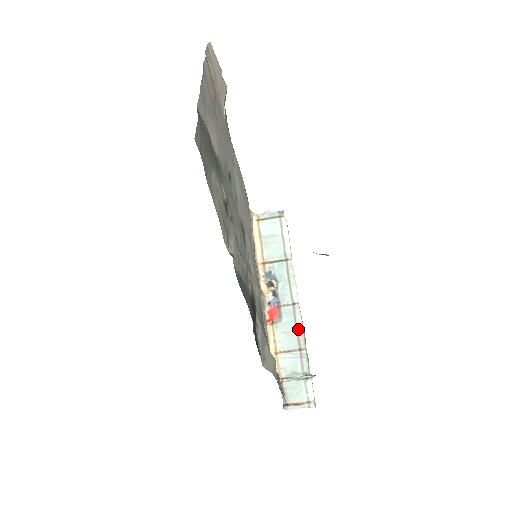
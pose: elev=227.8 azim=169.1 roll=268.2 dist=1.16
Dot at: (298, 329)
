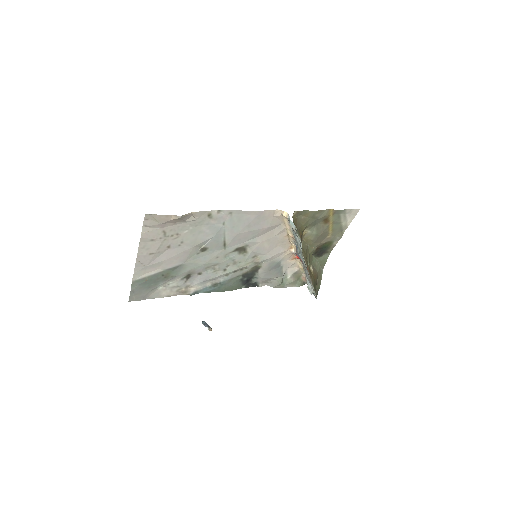
Dot at: (308, 275)
